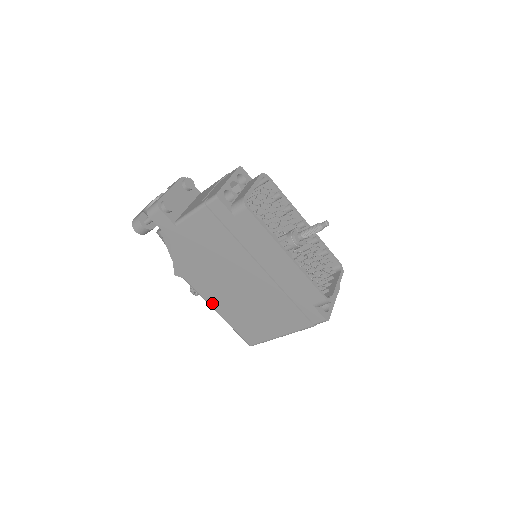
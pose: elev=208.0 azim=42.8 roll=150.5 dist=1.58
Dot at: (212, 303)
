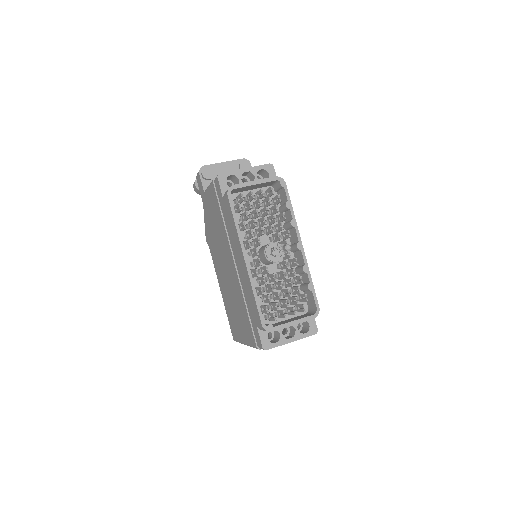
Dot at: (219, 280)
